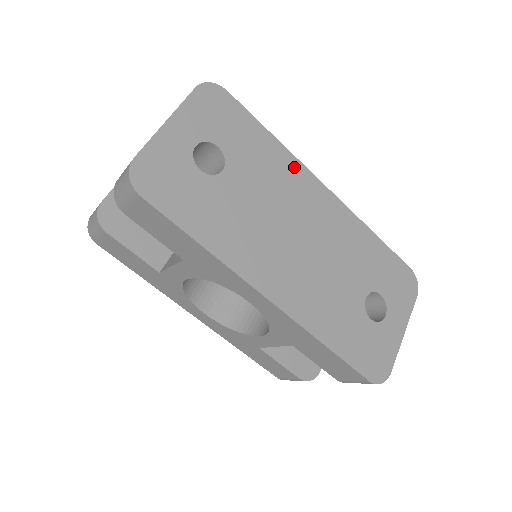
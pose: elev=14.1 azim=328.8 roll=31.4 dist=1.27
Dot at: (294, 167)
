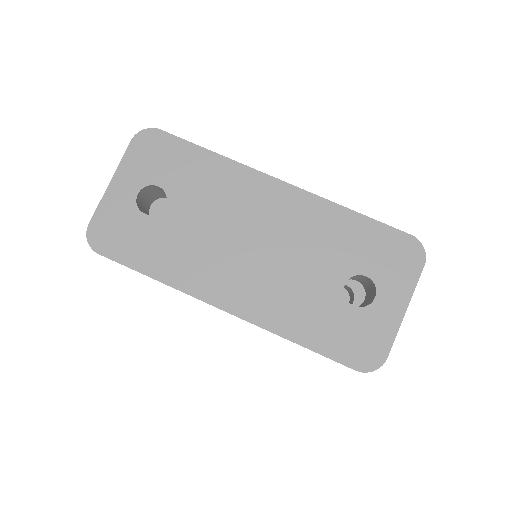
Dot at: (240, 174)
